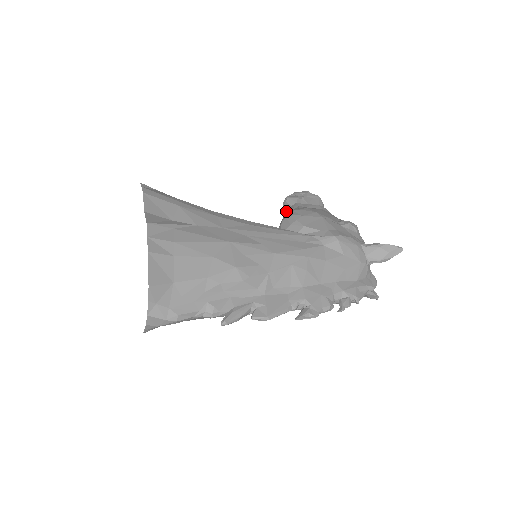
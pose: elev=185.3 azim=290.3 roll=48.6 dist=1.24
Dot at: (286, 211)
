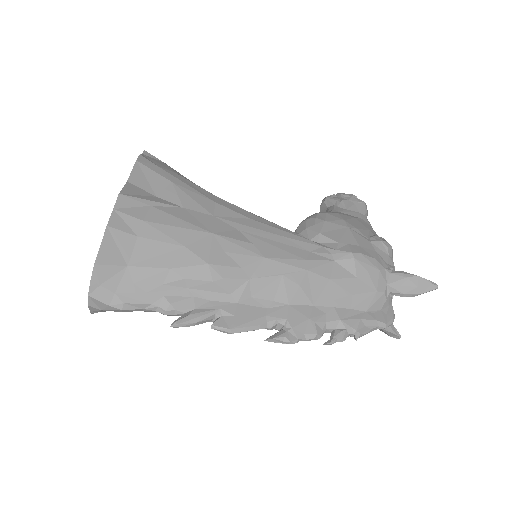
Dot at: occluded
